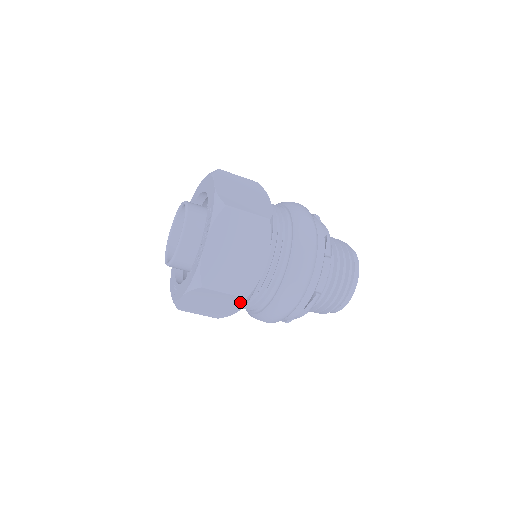
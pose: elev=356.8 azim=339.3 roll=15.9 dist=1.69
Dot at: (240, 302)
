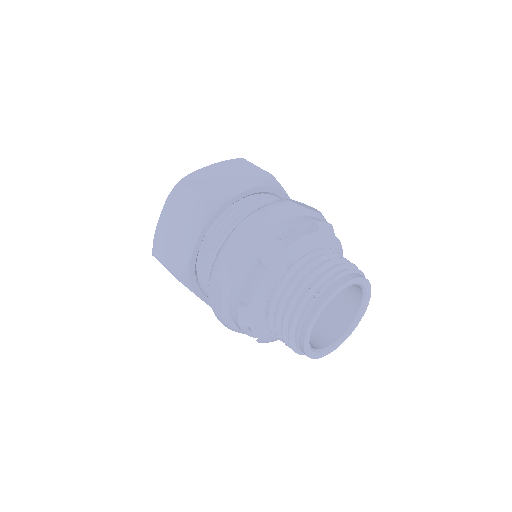
Dot at: (199, 217)
